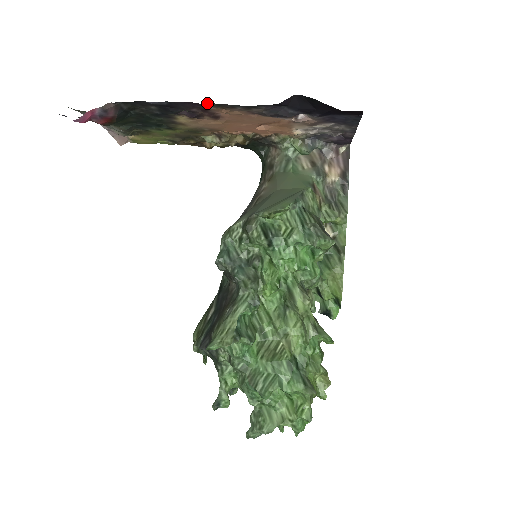
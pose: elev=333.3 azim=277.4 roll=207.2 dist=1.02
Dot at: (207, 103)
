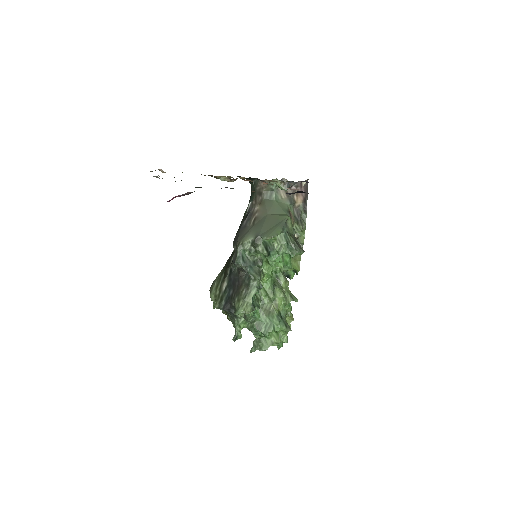
Dot at: occluded
